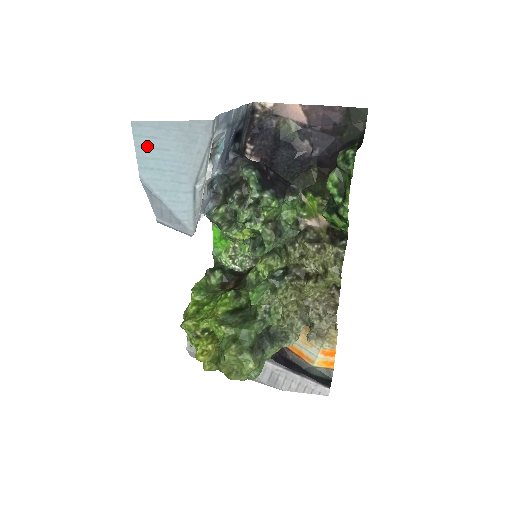
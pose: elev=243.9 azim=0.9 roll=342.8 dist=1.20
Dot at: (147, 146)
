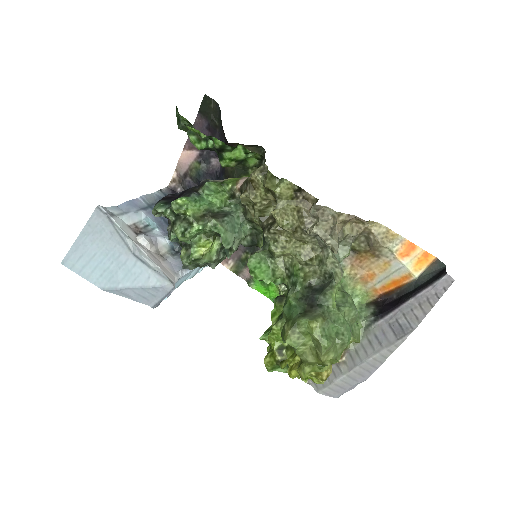
Dot at: (84, 266)
